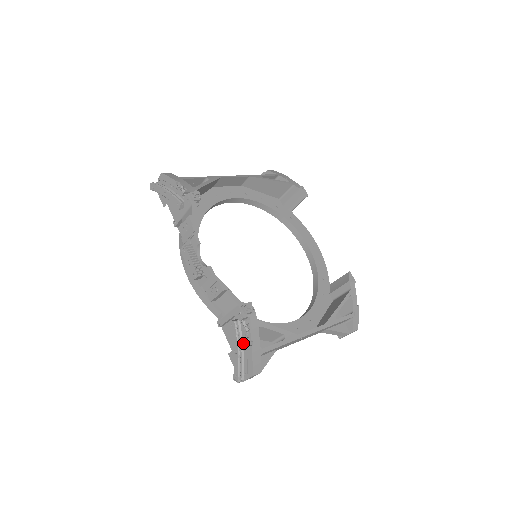
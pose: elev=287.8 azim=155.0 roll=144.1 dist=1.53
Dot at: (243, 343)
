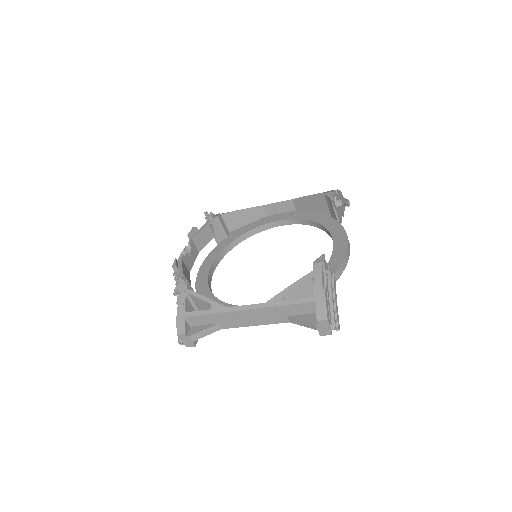
Dot at: occluded
